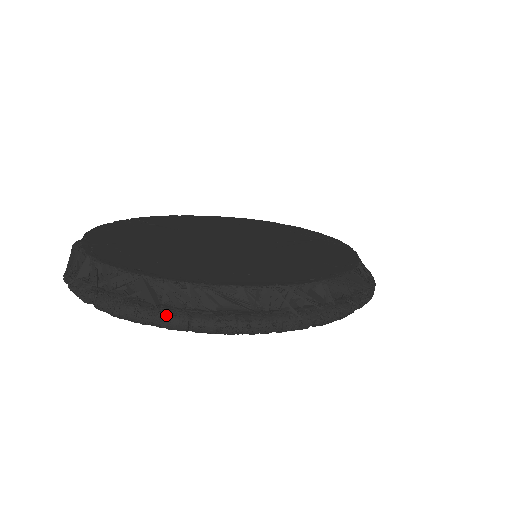
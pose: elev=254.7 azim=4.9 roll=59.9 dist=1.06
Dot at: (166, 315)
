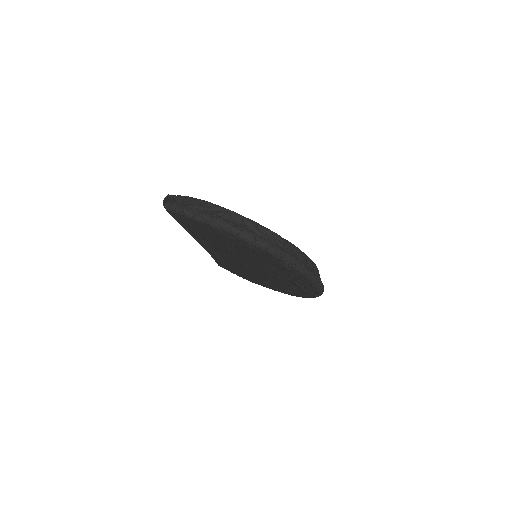
Dot at: (244, 229)
